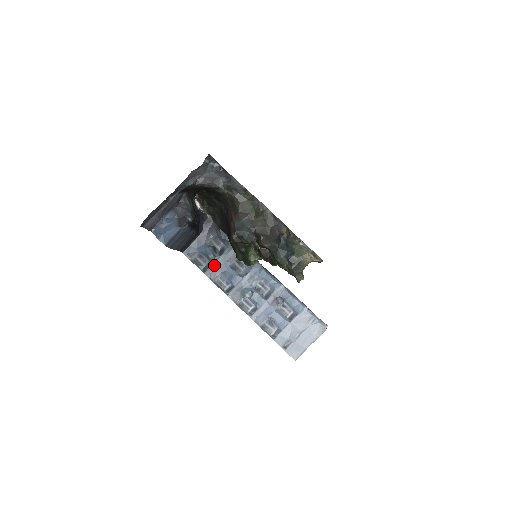
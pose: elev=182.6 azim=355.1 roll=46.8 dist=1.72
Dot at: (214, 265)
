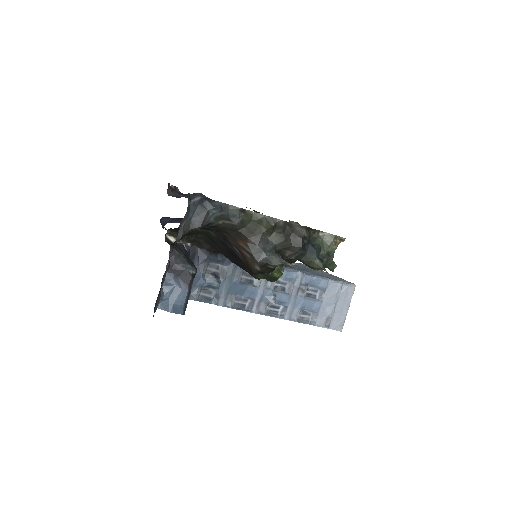
Dot at: (223, 291)
